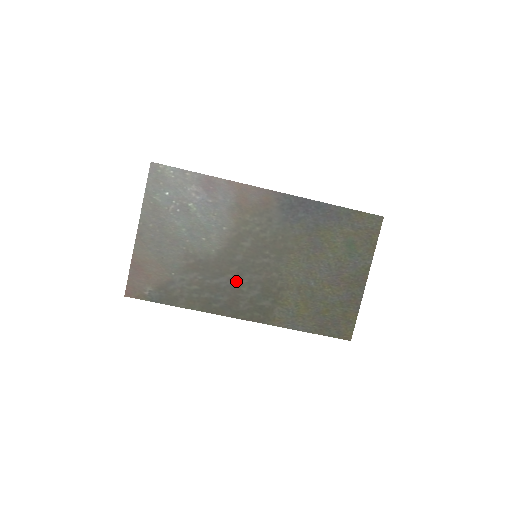
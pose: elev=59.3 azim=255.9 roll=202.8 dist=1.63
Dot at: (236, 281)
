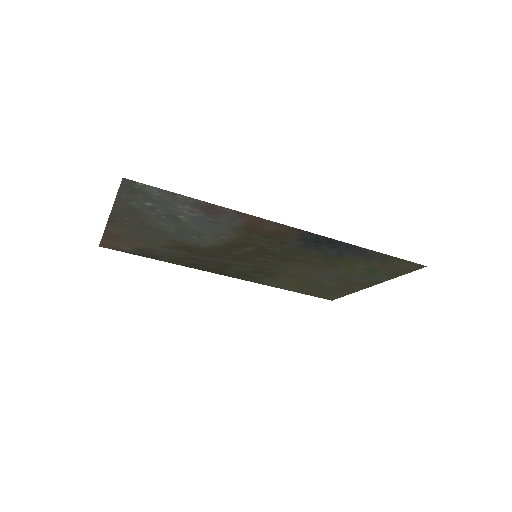
Dot at: (228, 262)
